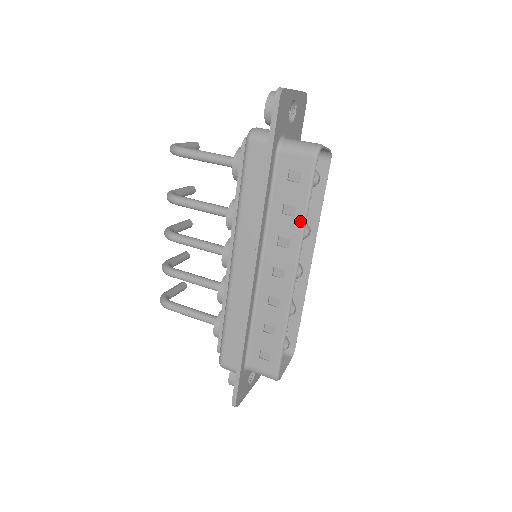
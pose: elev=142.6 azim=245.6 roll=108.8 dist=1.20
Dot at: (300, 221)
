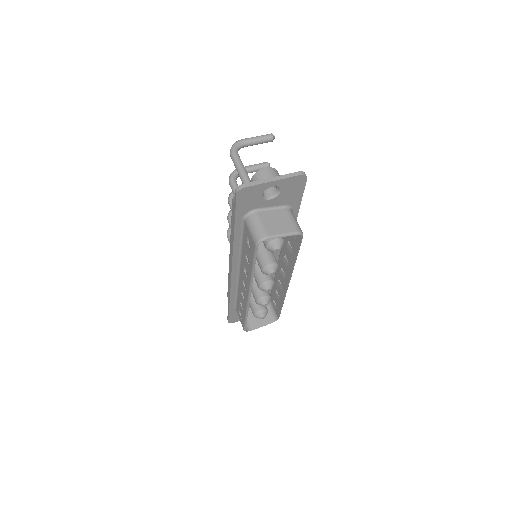
Dot at: (250, 271)
